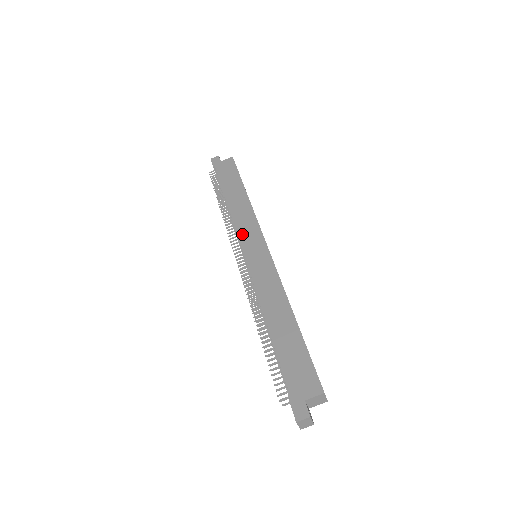
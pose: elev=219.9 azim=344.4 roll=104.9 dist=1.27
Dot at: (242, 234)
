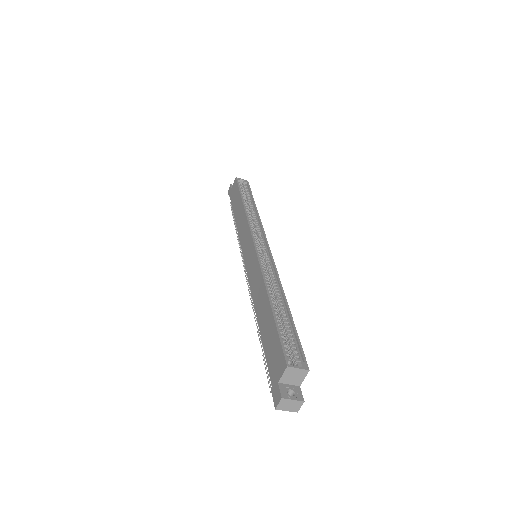
Dot at: (242, 244)
